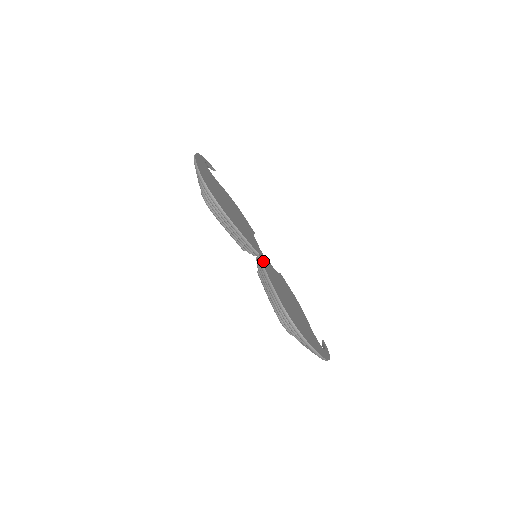
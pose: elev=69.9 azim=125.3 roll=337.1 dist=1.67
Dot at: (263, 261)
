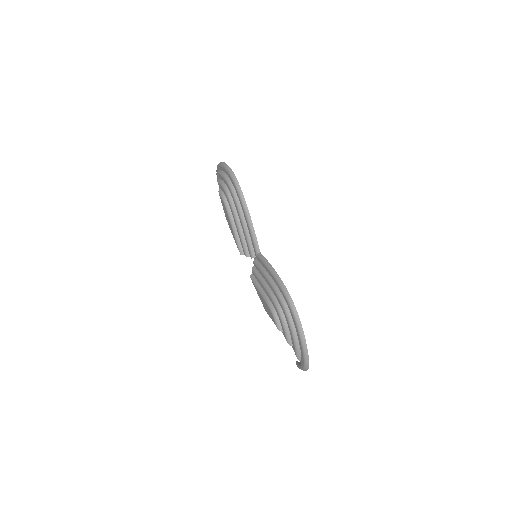
Dot at: occluded
